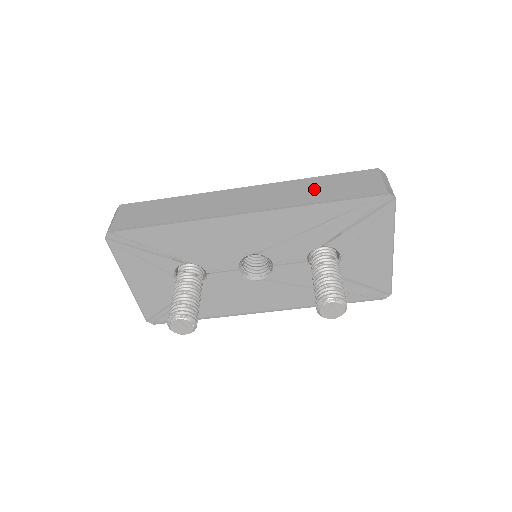
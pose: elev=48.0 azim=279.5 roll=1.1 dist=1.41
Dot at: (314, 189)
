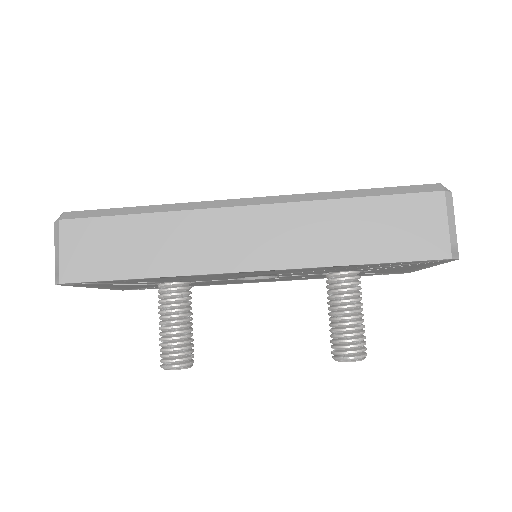
Dot at: (348, 230)
